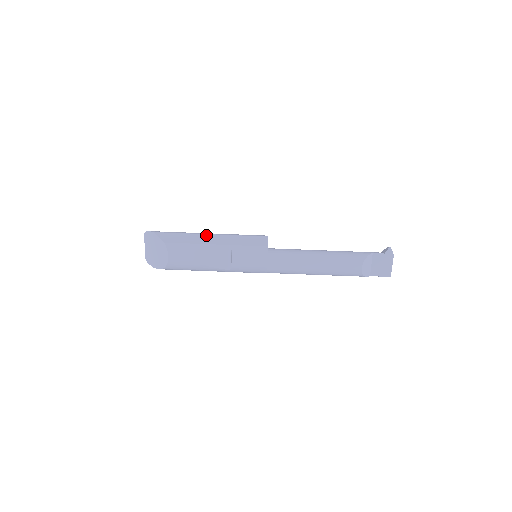
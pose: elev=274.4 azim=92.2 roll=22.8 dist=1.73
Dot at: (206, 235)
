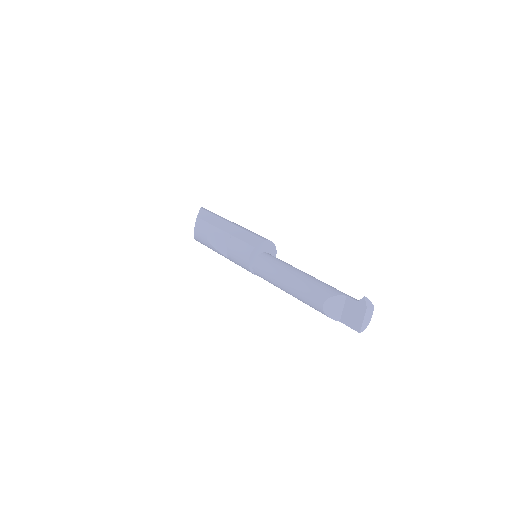
Dot at: (227, 222)
